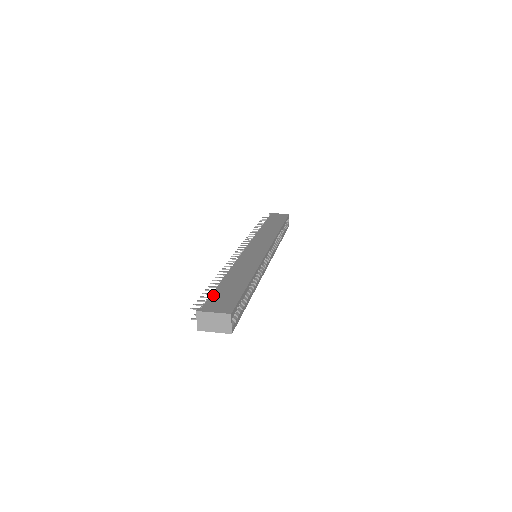
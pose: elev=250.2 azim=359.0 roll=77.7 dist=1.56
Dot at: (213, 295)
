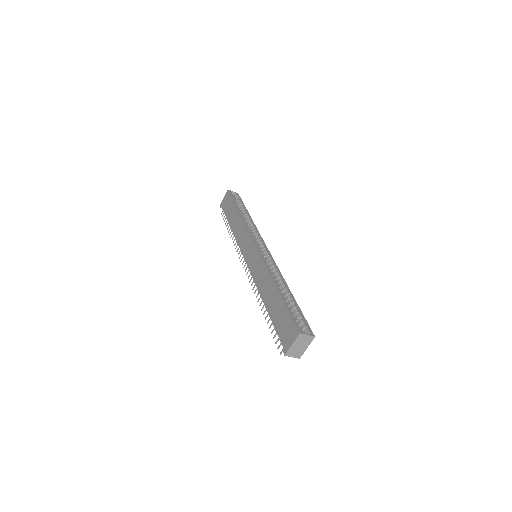
Dot at: (277, 330)
